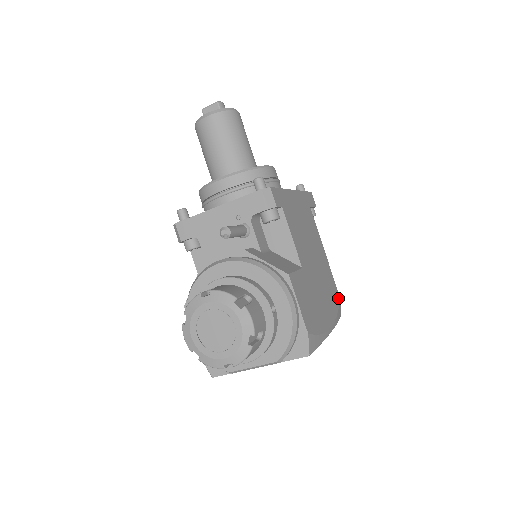
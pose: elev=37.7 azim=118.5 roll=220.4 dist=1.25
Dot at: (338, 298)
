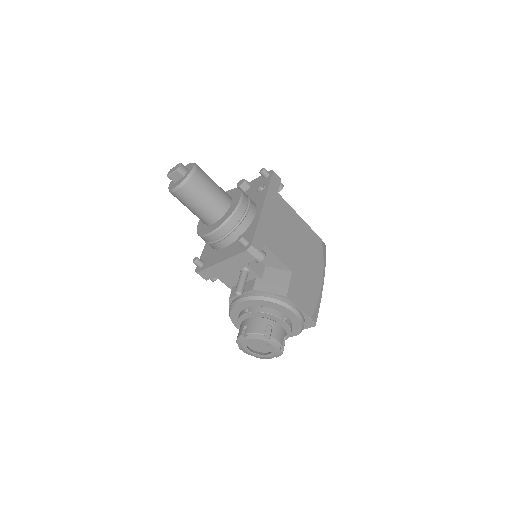
Dot at: (320, 243)
